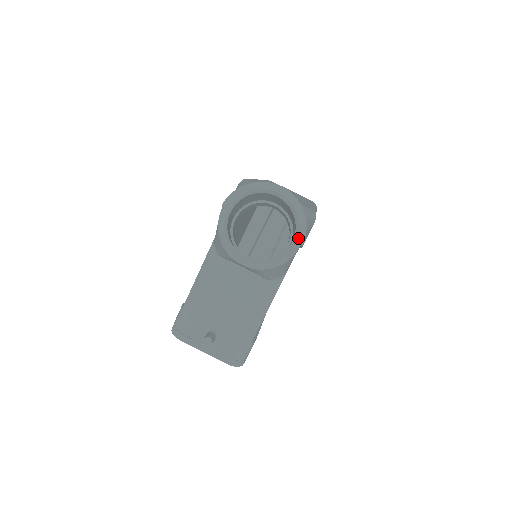
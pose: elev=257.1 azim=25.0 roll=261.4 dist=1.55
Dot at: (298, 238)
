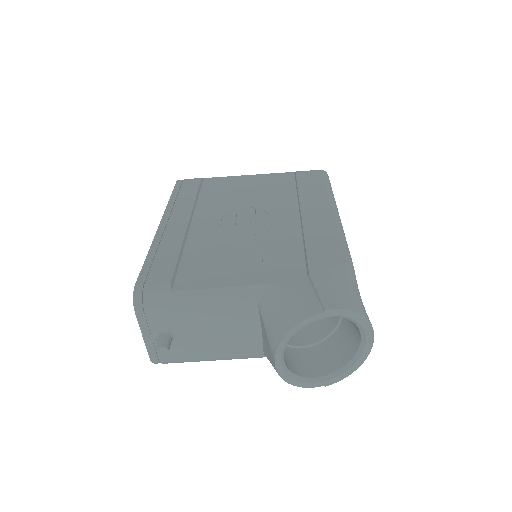
Dot at: (330, 380)
